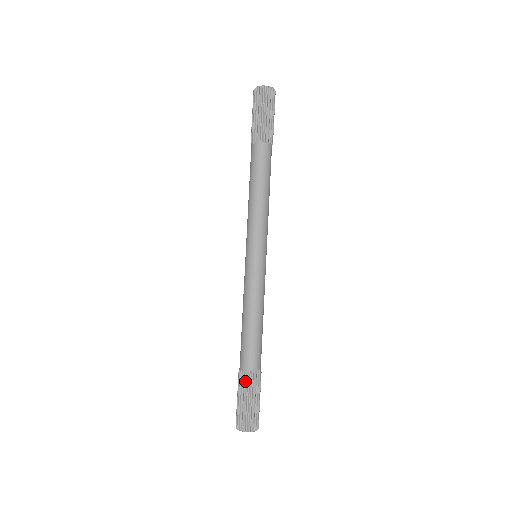
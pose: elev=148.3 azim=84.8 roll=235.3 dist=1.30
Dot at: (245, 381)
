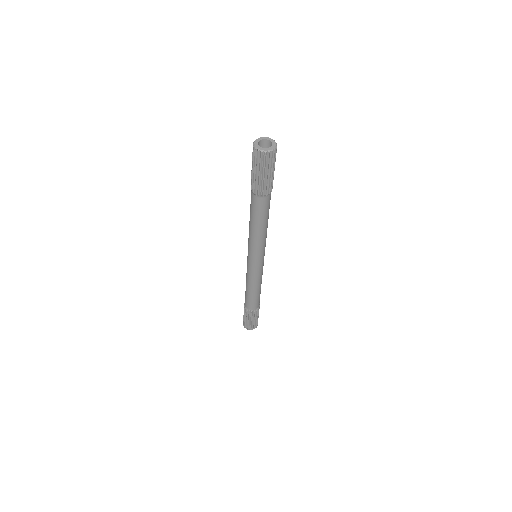
Dot at: (245, 311)
